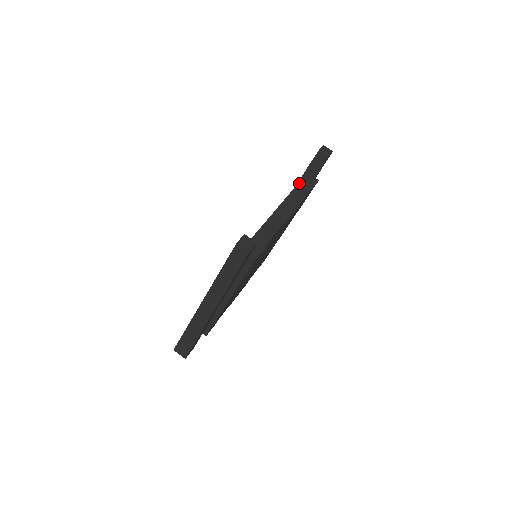
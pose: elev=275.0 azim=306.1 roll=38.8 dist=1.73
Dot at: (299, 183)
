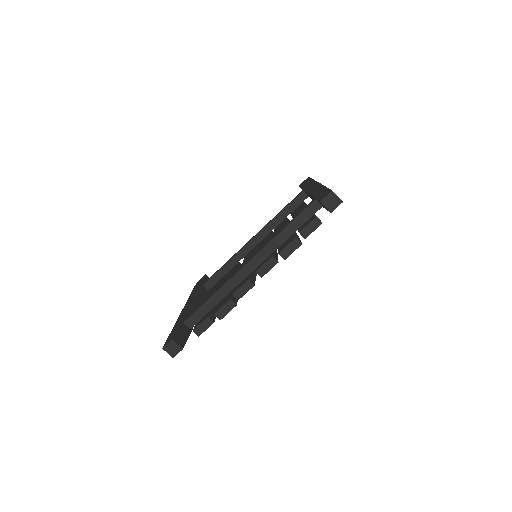
Dot at: (305, 210)
